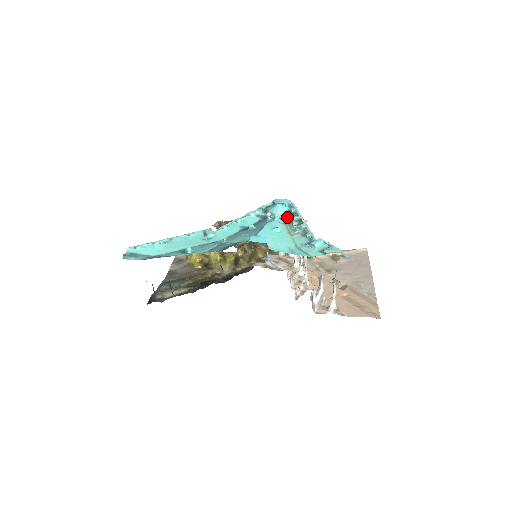
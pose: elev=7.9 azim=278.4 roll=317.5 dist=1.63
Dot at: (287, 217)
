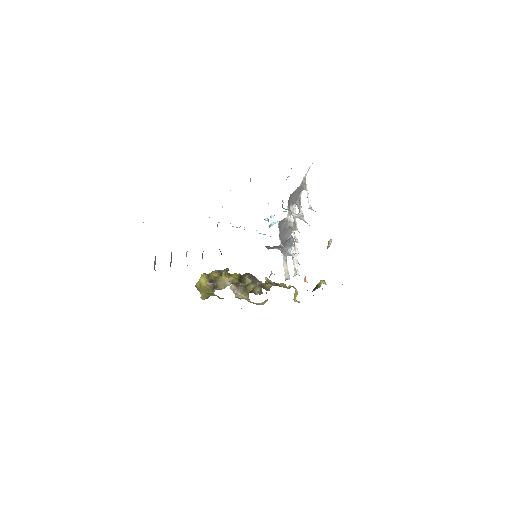
Dot at: occluded
